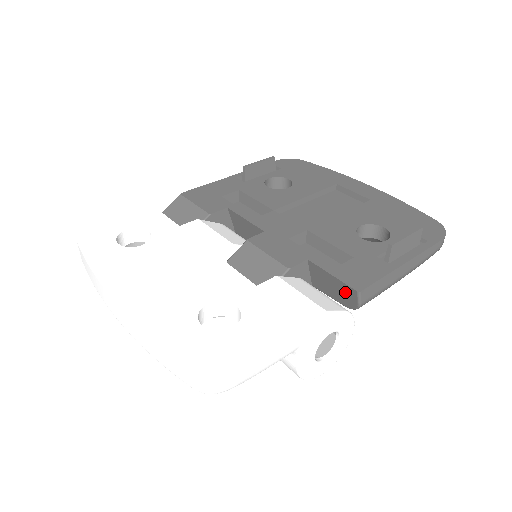
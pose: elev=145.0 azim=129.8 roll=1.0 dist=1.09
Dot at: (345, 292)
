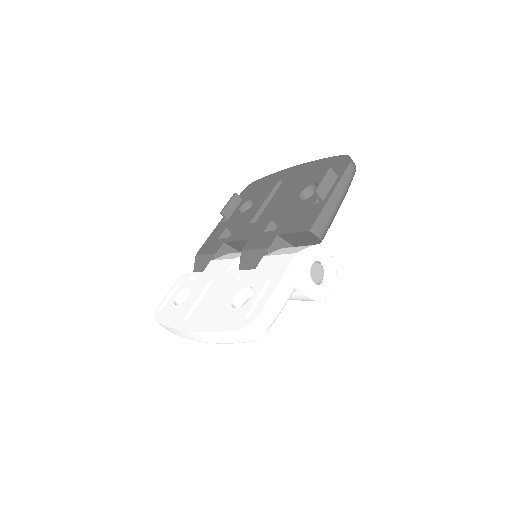
Dot at: (307, 236)
